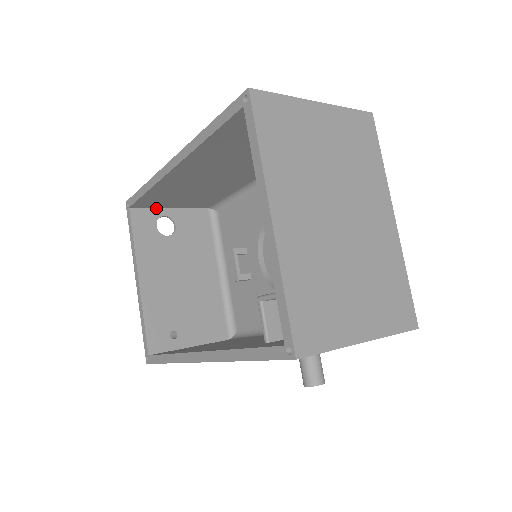
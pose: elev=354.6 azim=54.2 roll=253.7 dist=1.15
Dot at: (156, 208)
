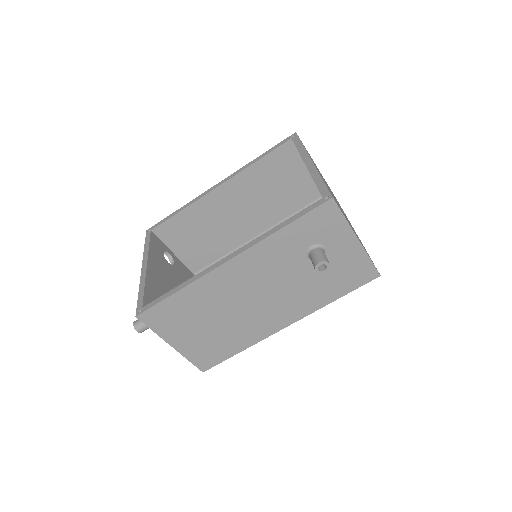
Dot at: (165, 245)
